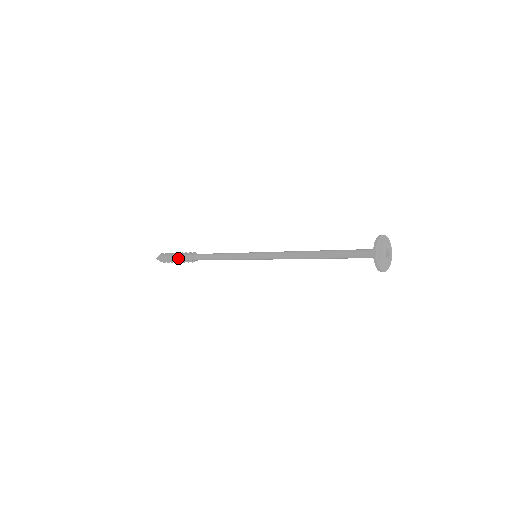
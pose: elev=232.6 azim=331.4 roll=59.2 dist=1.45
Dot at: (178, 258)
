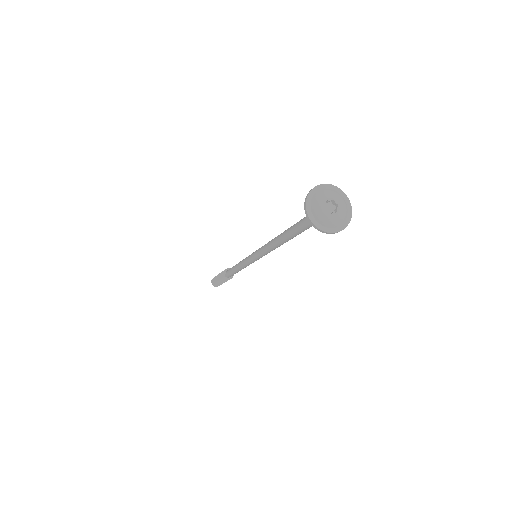
Dot at: (220, 276)
